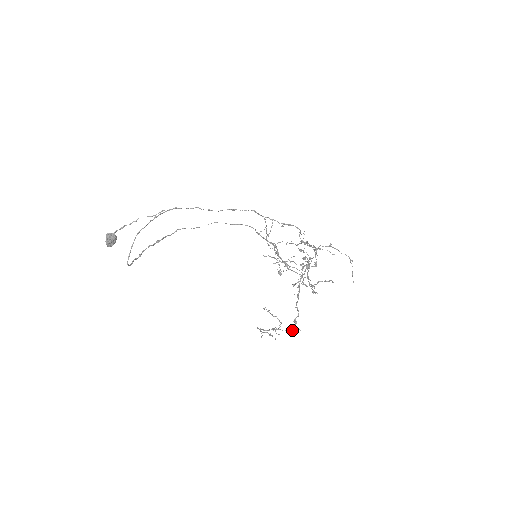
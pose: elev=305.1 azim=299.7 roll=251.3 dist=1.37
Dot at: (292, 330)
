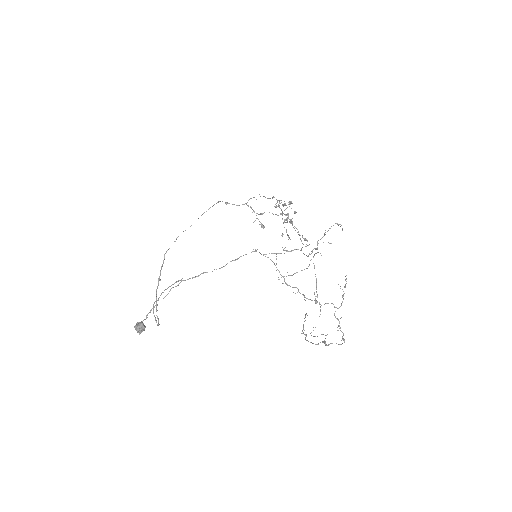
Dot at: occluded
